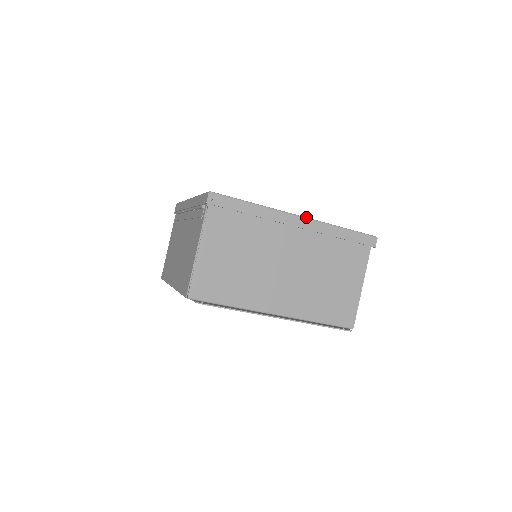
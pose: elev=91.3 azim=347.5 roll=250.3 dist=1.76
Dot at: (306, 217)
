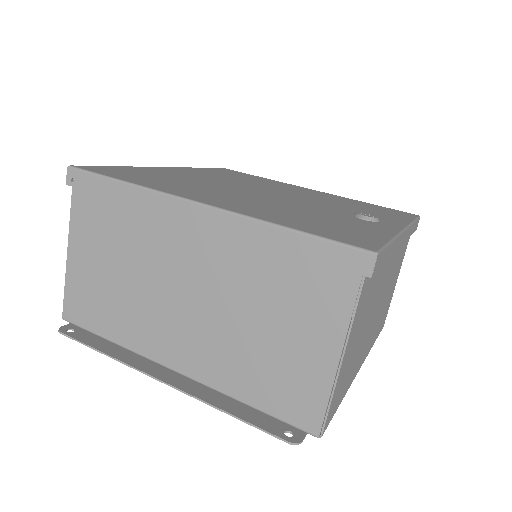
Dot at: (213, 205)
